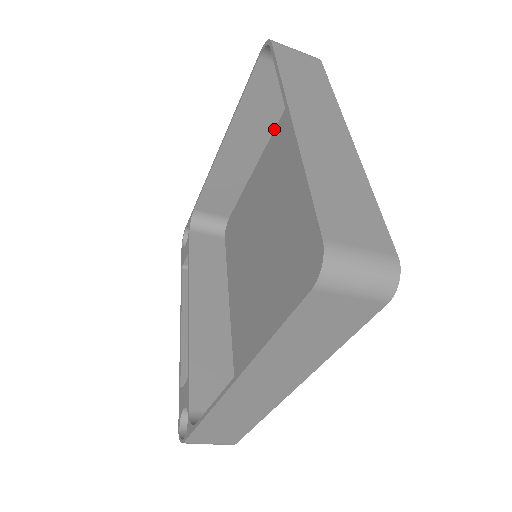
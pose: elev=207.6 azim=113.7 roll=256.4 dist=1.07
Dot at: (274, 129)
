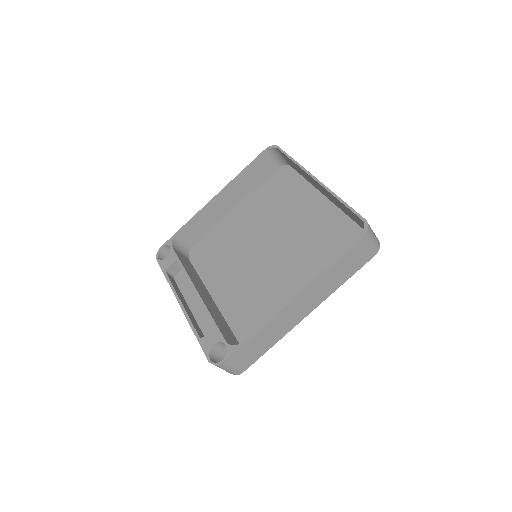
Dot at: (249, 194)
